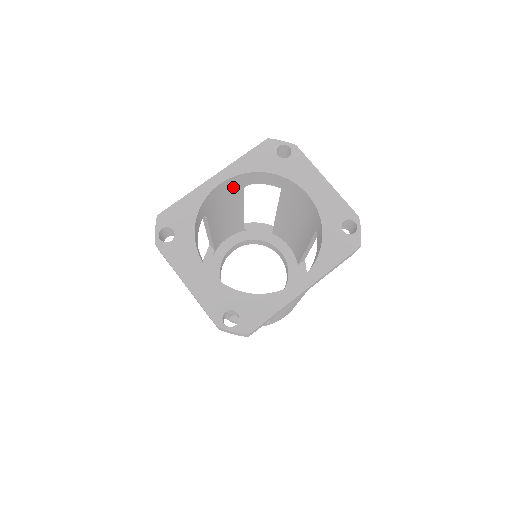
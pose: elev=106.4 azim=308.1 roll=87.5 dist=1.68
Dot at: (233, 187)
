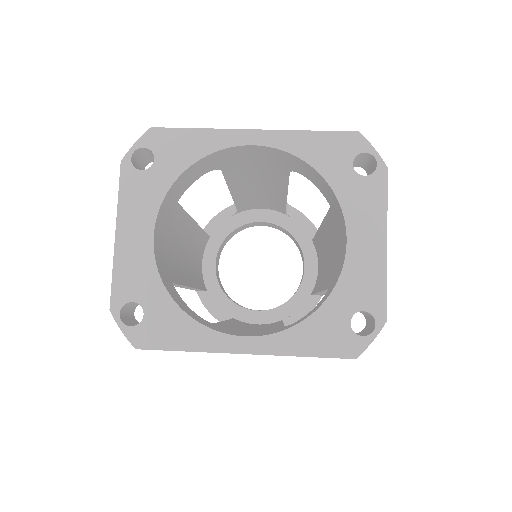
Dot at: (275, 160)
